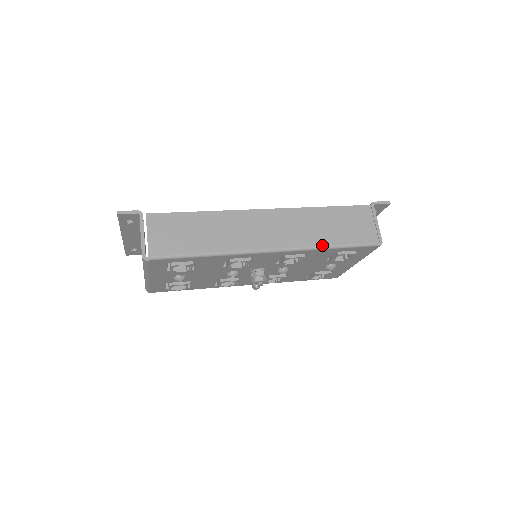
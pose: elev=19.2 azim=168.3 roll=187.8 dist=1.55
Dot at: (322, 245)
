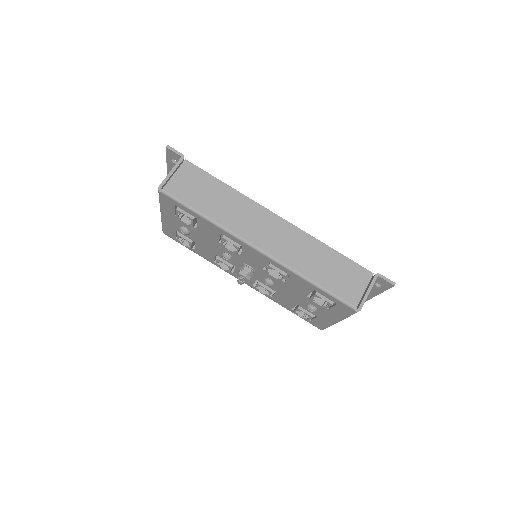
Dot at: (304, 274)
